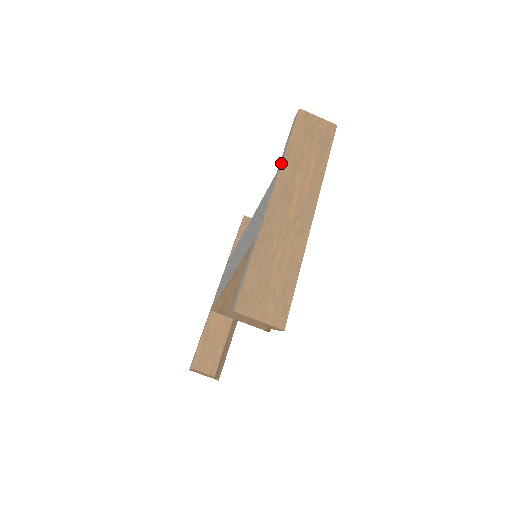
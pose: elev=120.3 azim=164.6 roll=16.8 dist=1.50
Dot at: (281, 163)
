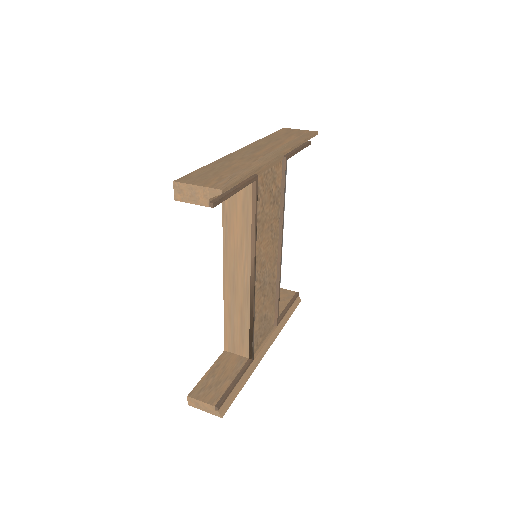
Dot at: occluded
